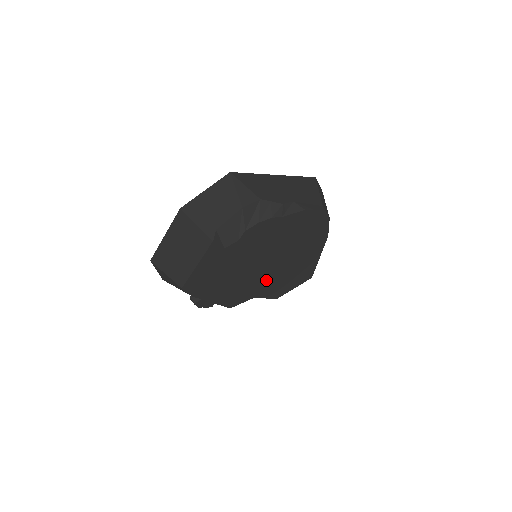
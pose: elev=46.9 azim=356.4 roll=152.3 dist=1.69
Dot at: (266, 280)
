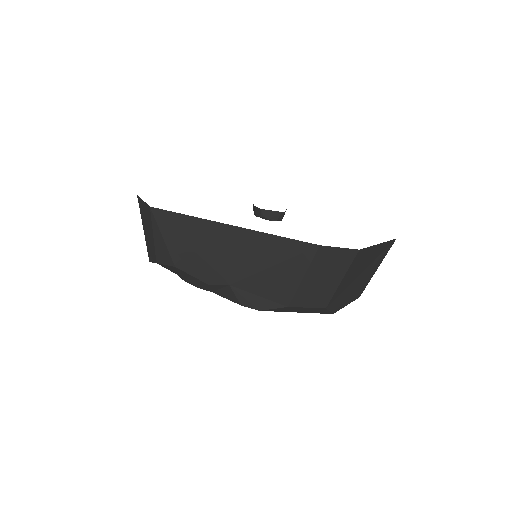
Dot at: occluded
